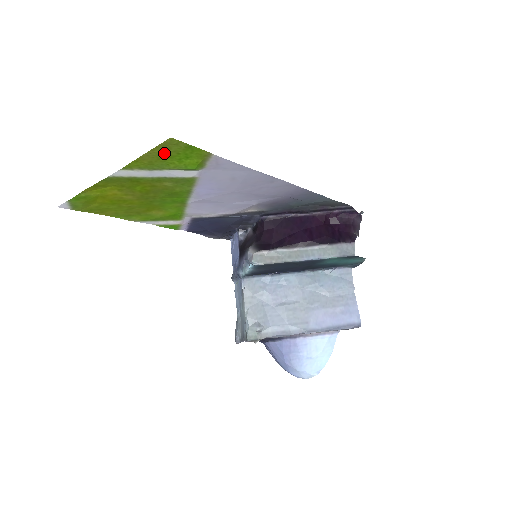
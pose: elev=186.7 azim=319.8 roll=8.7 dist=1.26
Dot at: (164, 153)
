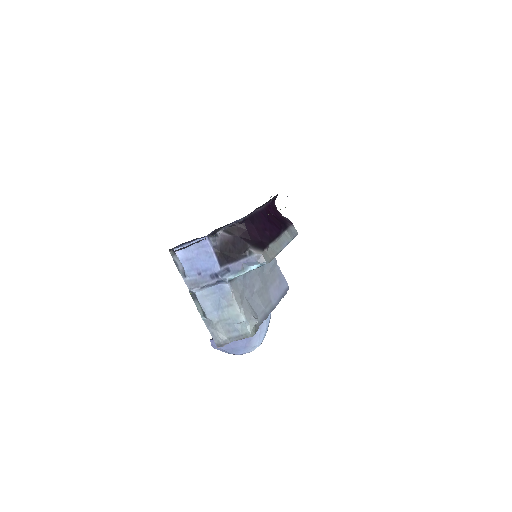
Dot at: occluded
